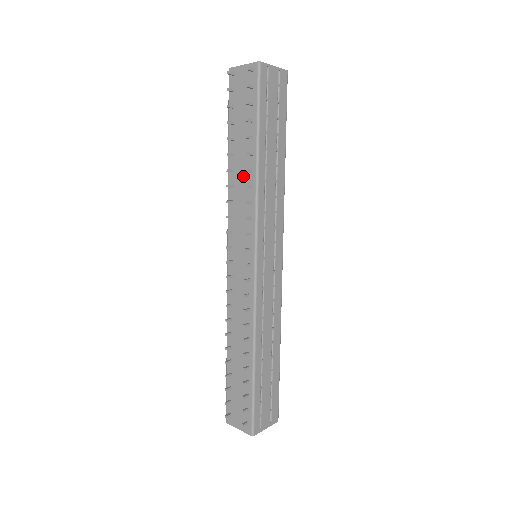
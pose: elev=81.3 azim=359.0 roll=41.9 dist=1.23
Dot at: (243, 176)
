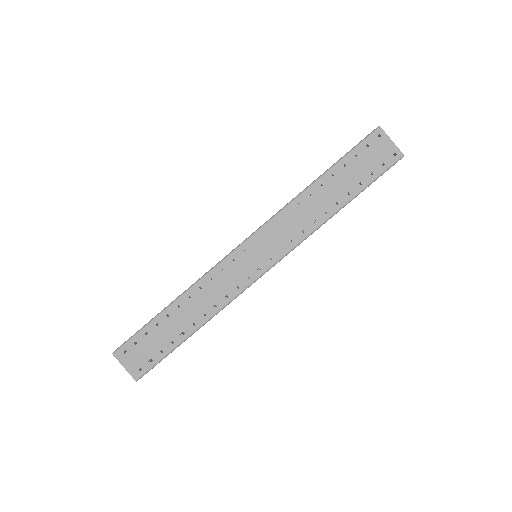
Dot at: (316, 208)
